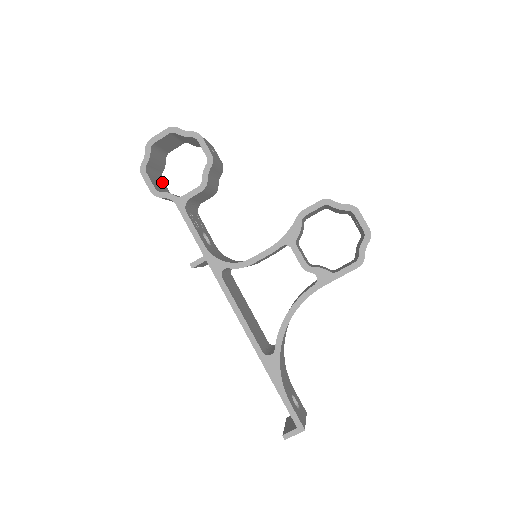
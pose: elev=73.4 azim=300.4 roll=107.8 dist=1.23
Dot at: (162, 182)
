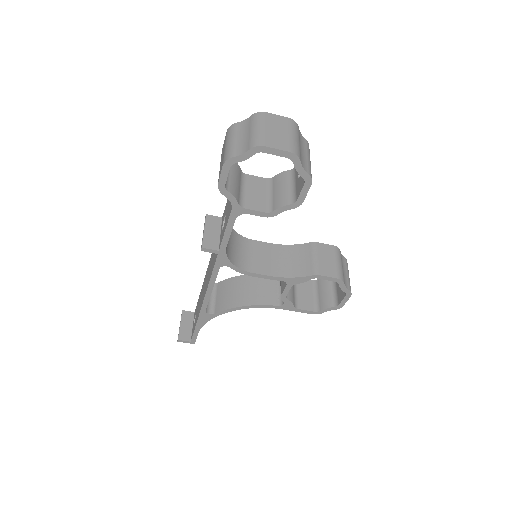
Dot at: occluded
